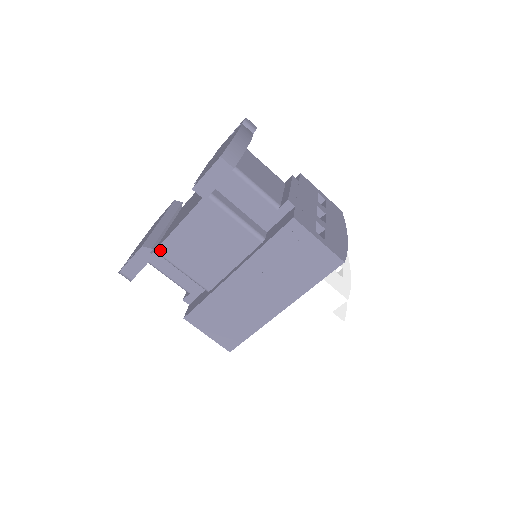
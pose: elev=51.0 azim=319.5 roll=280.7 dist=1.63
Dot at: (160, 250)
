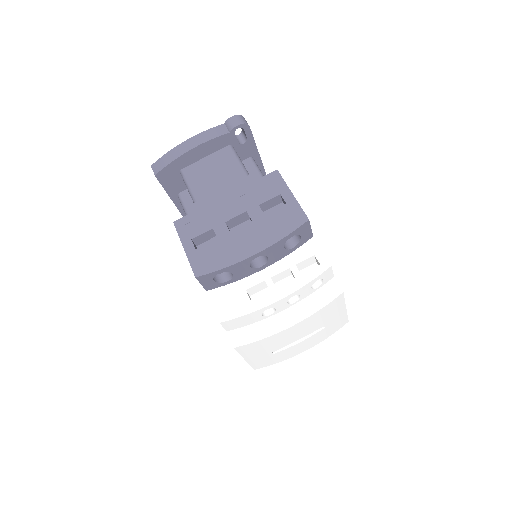
Dot at: occluded
